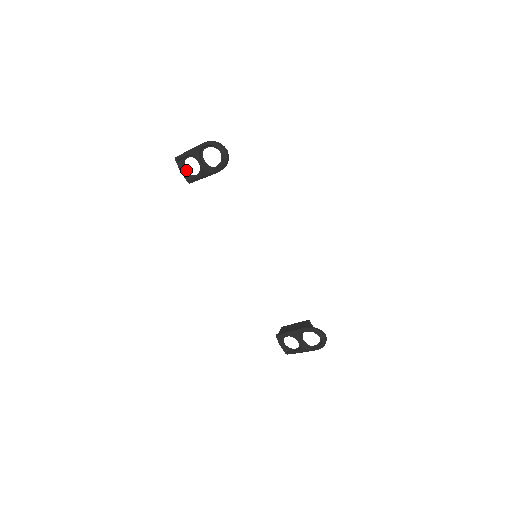
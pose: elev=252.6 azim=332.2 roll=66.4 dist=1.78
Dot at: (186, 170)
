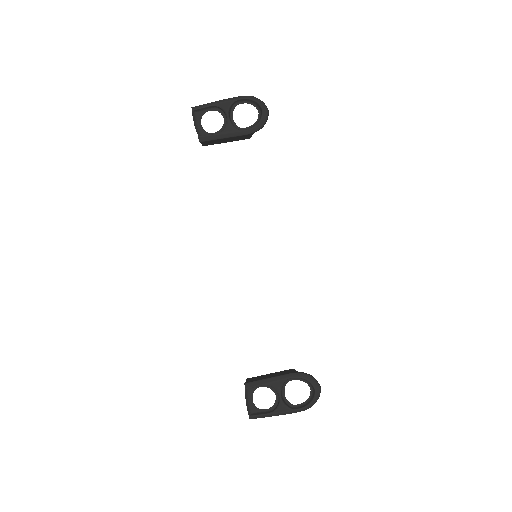
Dot at: (201, 125)
